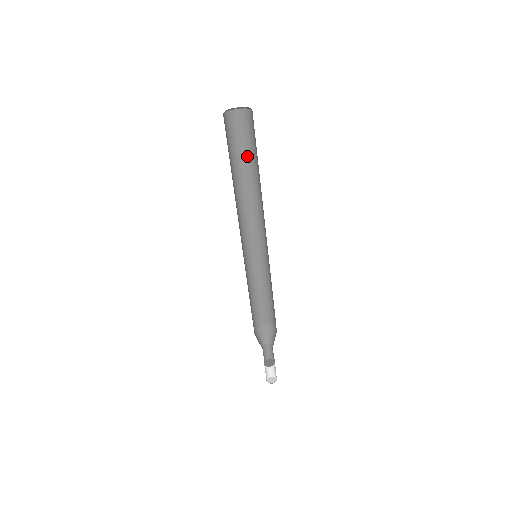
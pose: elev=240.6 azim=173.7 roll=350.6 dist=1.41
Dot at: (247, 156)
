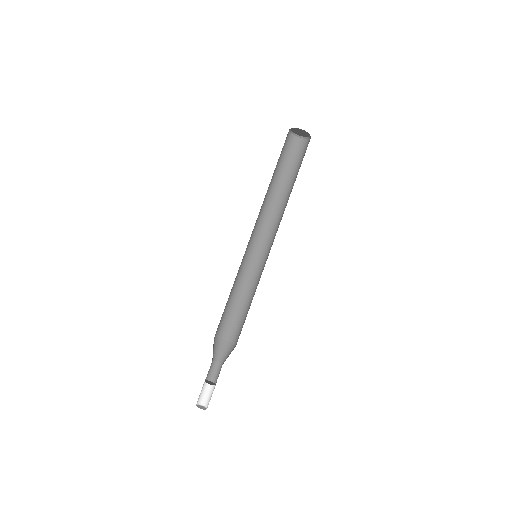
Dot at: (281, 171)
